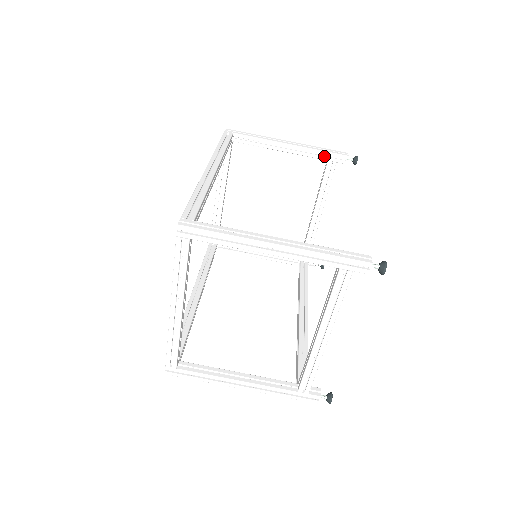
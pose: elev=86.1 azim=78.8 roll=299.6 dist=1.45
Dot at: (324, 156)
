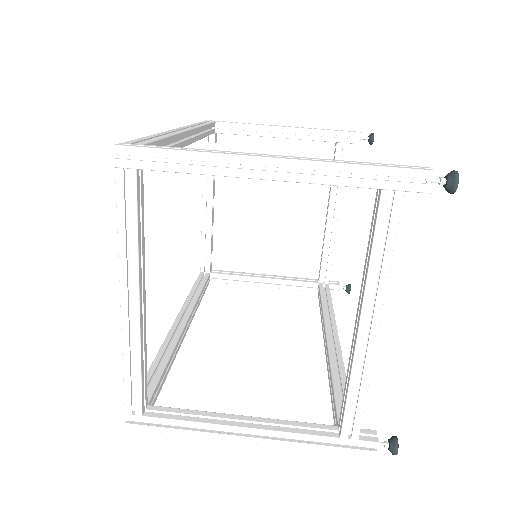
Dot at: (331, 137)
